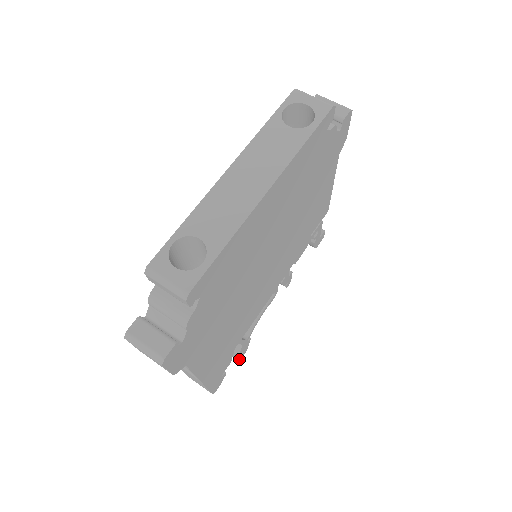
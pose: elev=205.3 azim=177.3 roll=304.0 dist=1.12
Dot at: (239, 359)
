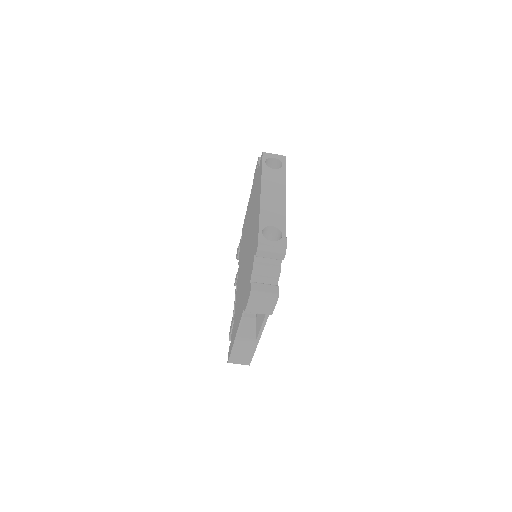
Dot at: occluded
